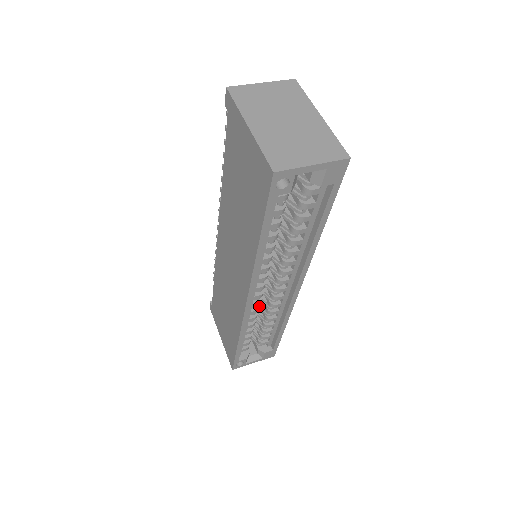
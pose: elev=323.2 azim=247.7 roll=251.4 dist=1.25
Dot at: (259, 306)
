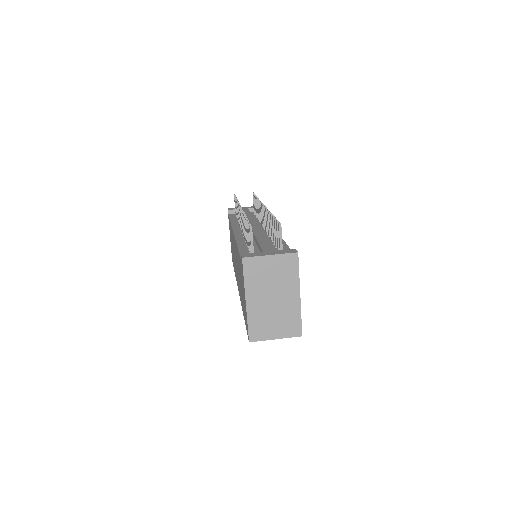
Dot at: occluded
